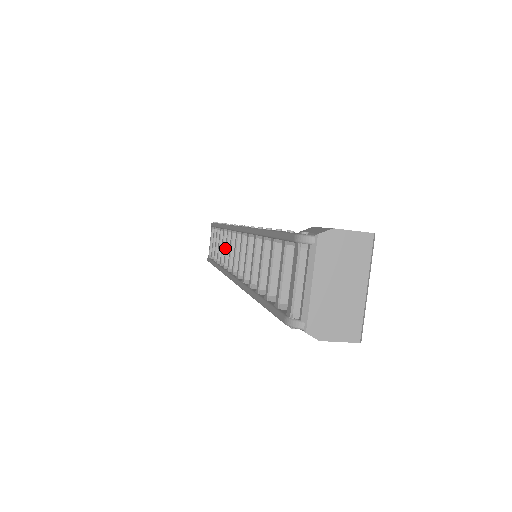
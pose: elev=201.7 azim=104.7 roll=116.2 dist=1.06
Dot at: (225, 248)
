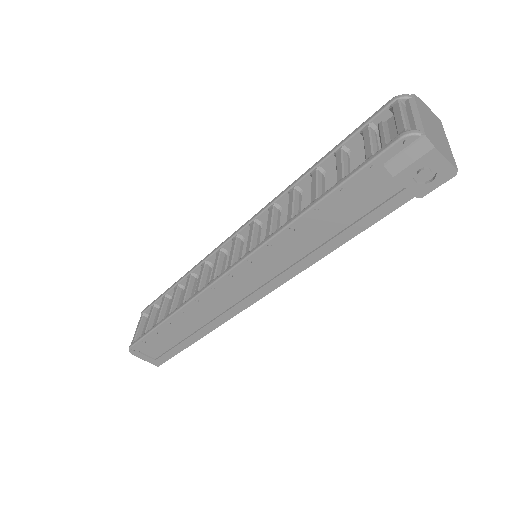
Dot at: (198, 278)
